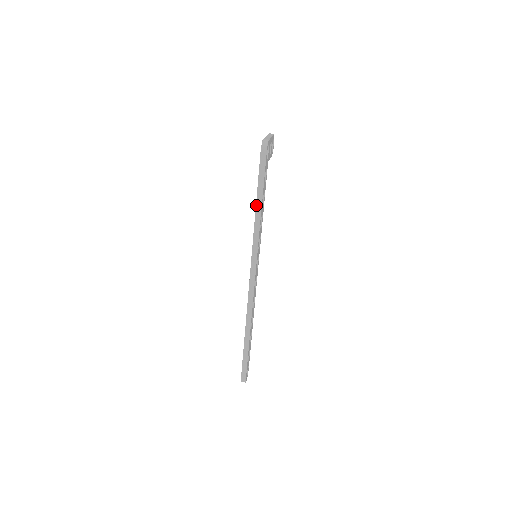
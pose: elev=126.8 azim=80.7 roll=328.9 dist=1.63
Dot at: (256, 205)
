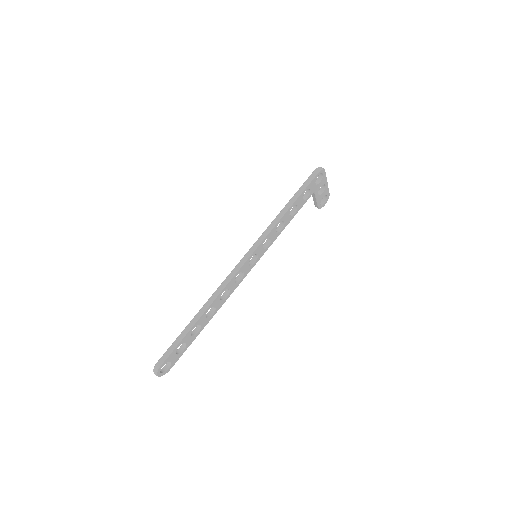
Dot at: (286, 205)
